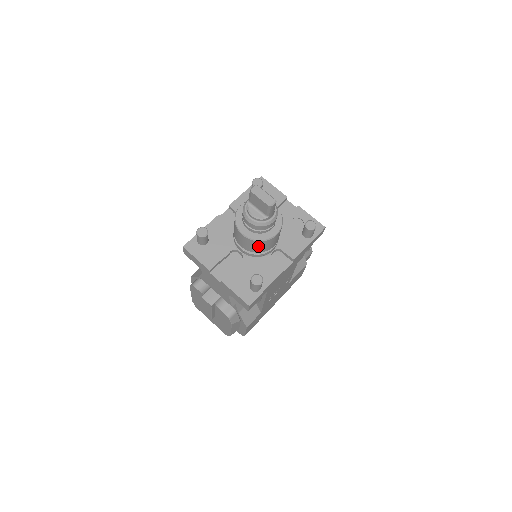
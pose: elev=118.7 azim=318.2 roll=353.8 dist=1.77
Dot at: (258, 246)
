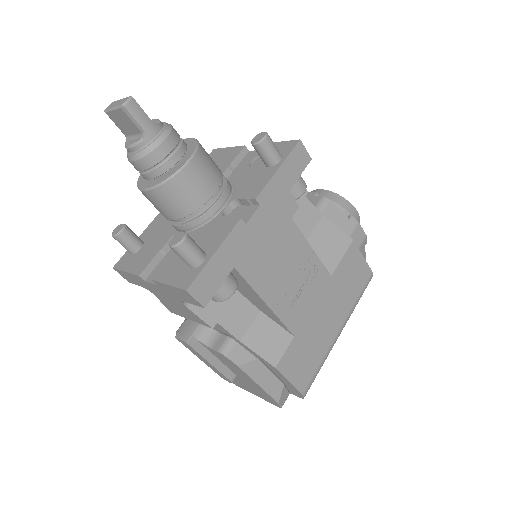
Dot at: (176, 197)
